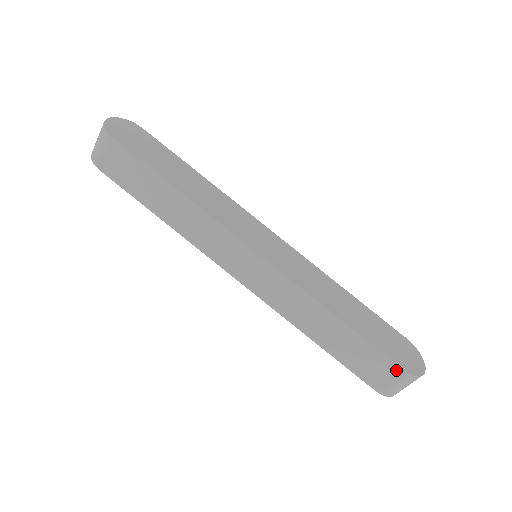
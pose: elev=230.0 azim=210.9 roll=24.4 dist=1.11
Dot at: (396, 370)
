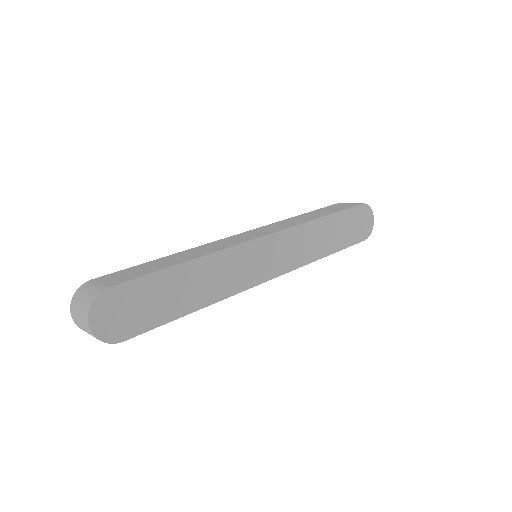
Dot at: occluded
